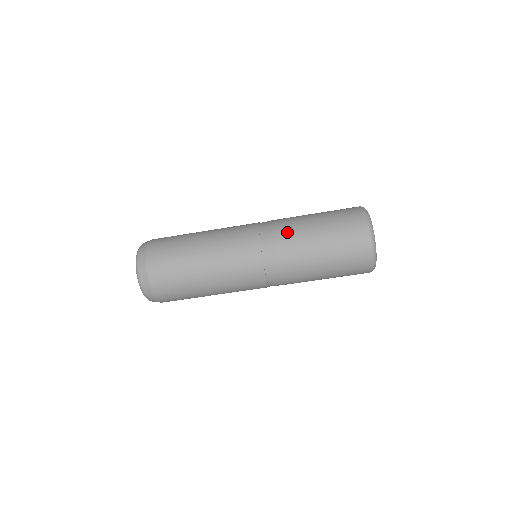
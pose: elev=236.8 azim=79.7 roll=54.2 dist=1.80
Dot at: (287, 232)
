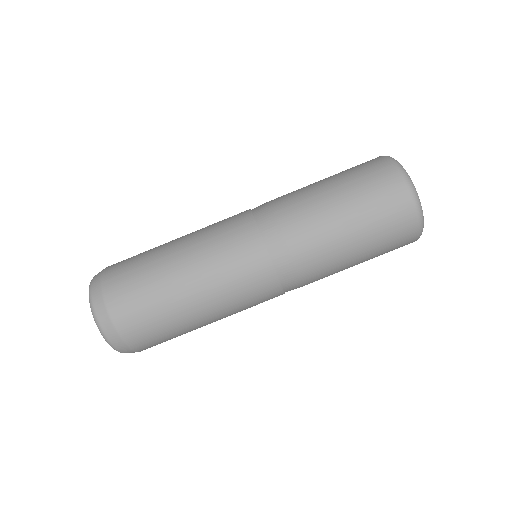
Dot at: occluded
